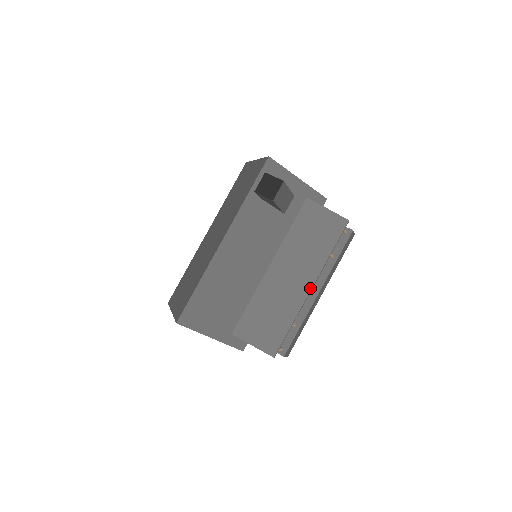
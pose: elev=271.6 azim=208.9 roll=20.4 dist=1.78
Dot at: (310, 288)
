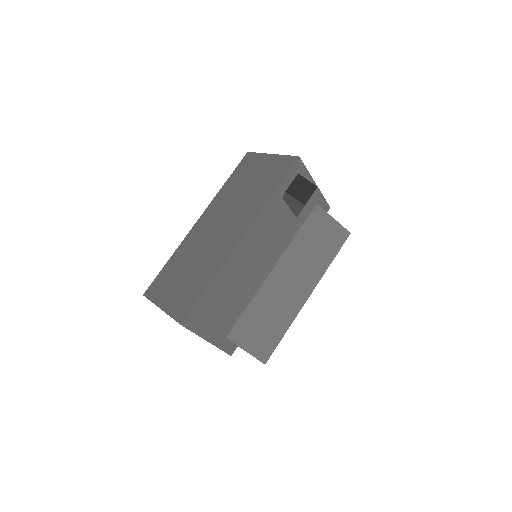
Dot at: (308, 296)
